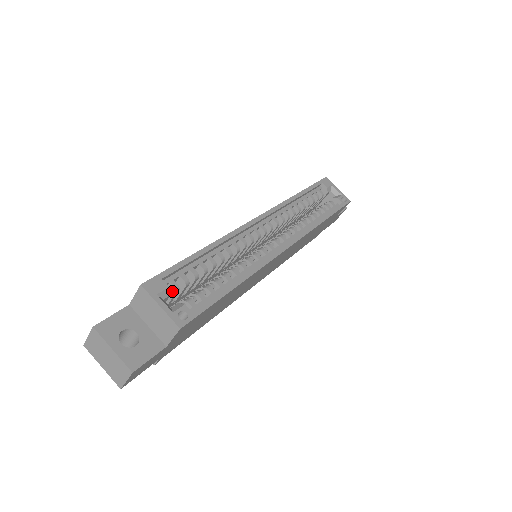
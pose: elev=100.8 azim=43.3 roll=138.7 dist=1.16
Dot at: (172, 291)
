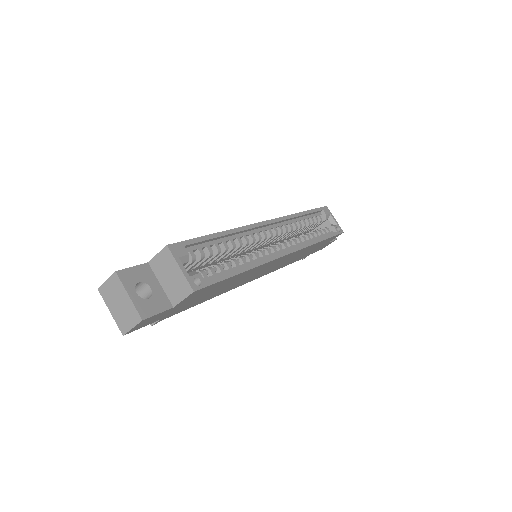
Dot at: (189, 260)
